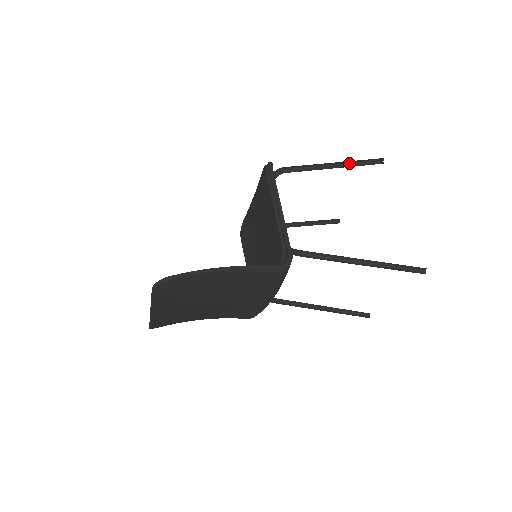
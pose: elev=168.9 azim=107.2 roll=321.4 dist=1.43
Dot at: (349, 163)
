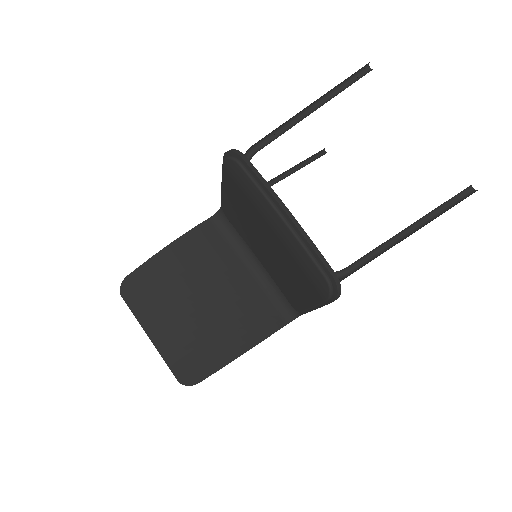
Dot at: (432, 213)
